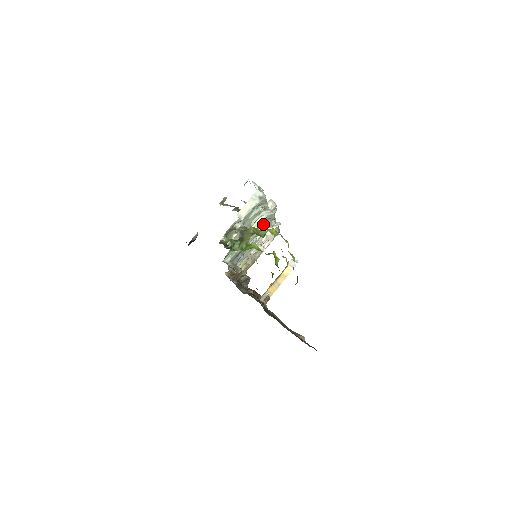
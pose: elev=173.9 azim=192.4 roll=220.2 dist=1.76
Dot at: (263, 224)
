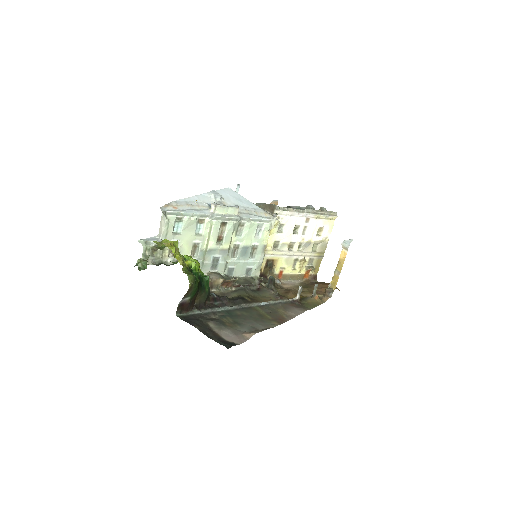
Dot at: (227, 227)
